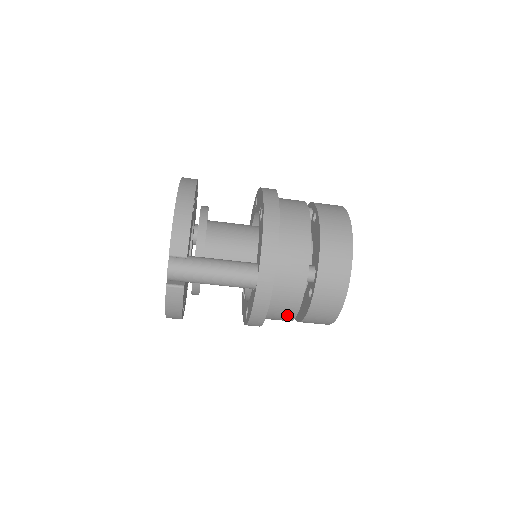
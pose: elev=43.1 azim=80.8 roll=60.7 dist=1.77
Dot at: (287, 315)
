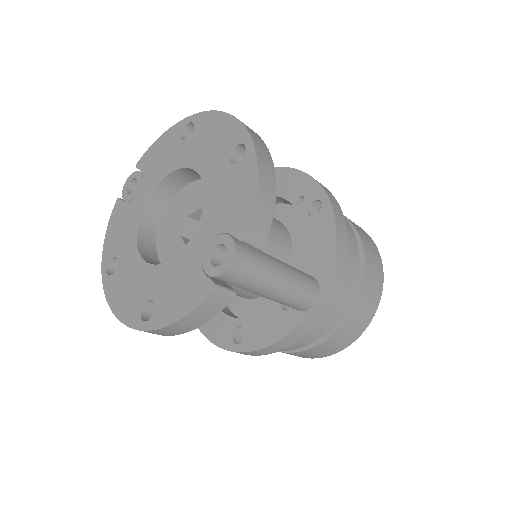
Dot at: (293, 345)
